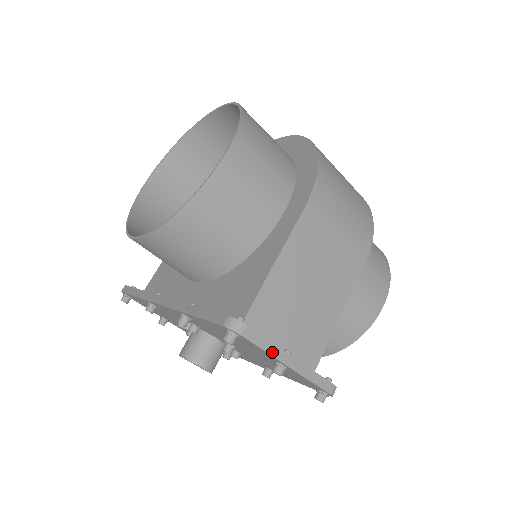
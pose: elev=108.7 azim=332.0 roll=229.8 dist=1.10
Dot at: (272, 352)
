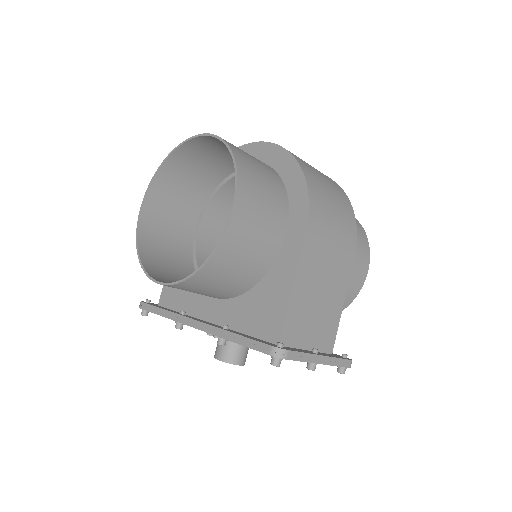
Dot at: (308, 360)
